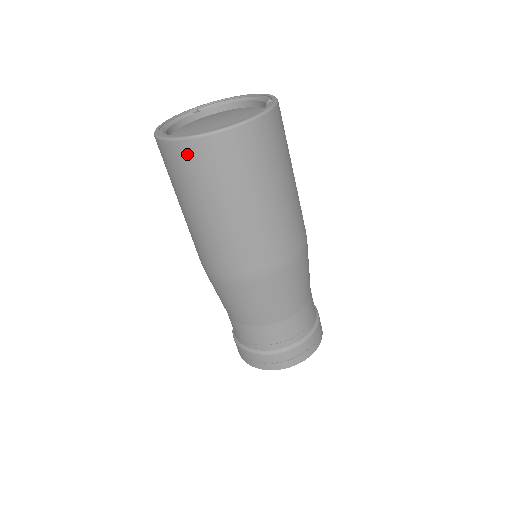
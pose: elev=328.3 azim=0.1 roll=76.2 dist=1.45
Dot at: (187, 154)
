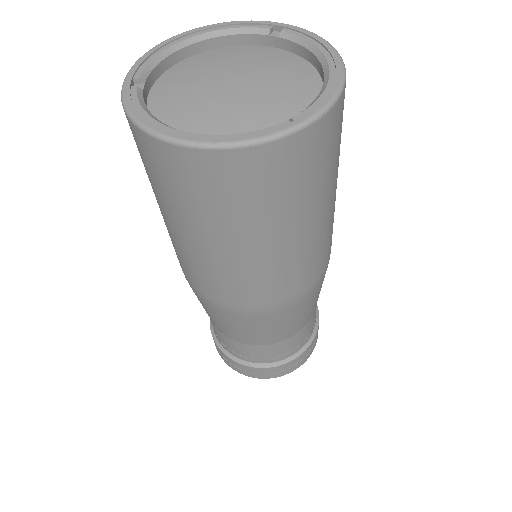
Dot at: occluded
